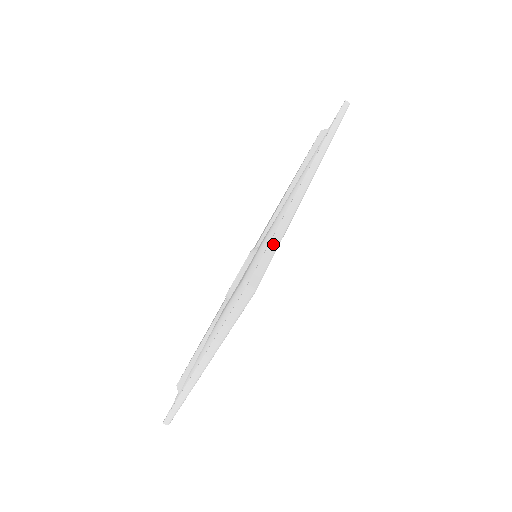
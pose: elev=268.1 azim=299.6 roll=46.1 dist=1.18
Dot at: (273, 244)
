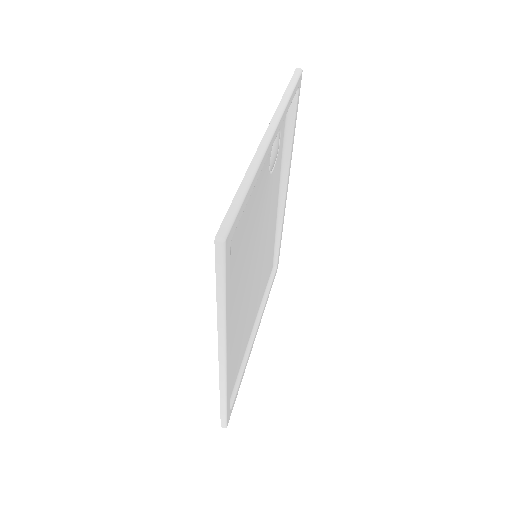
Dot at: occluded
